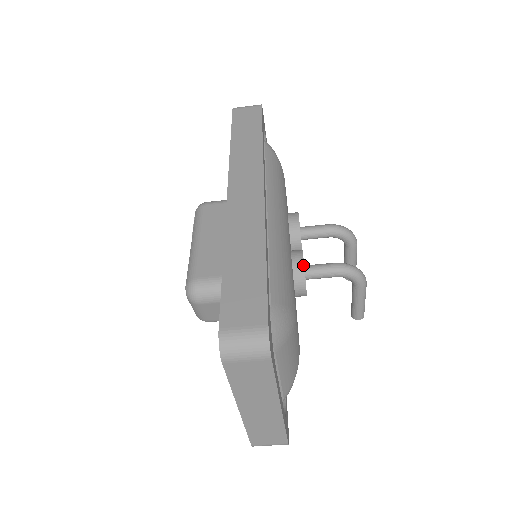
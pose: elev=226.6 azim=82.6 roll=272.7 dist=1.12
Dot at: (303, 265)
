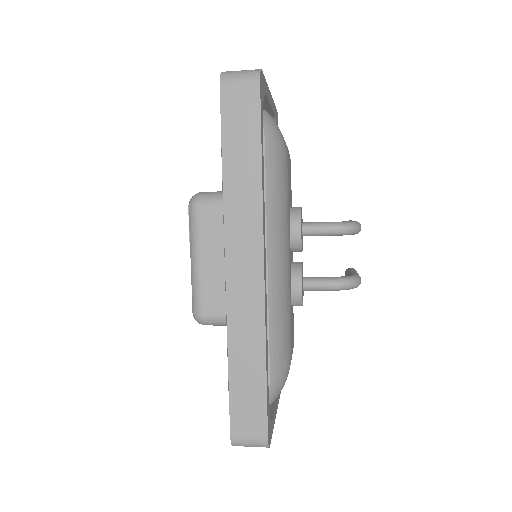
Dot at: (301, 296)
